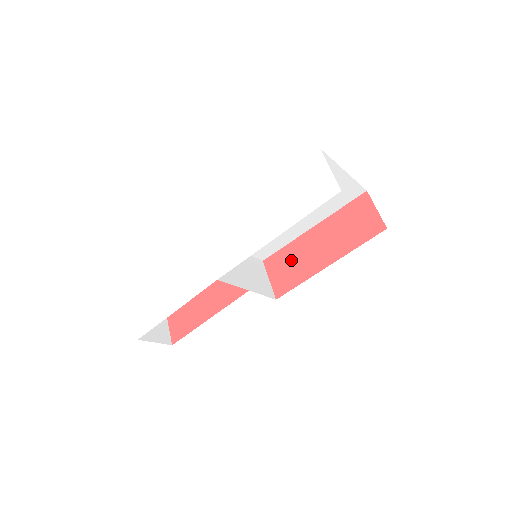
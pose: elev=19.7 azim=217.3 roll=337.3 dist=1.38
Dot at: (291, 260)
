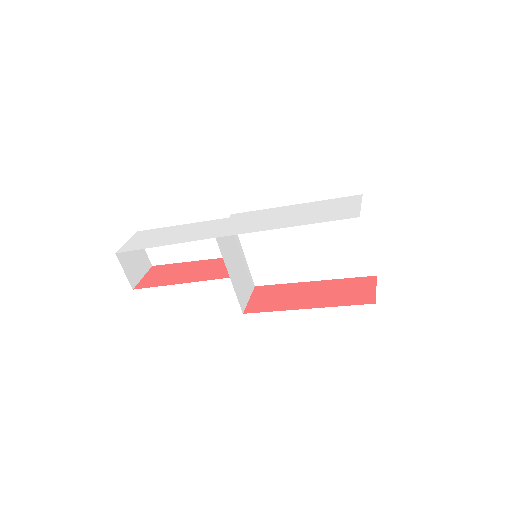
Dot at: (279, 294)
